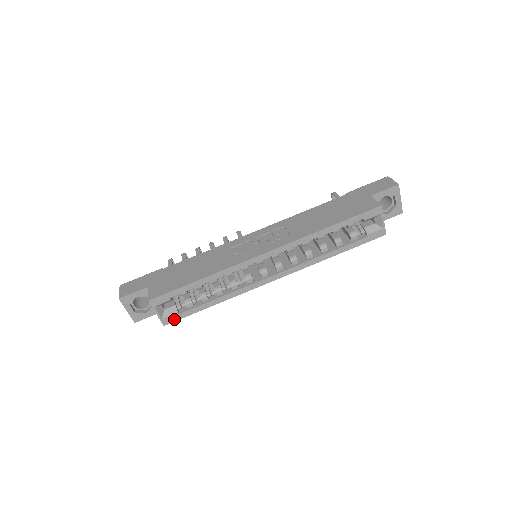
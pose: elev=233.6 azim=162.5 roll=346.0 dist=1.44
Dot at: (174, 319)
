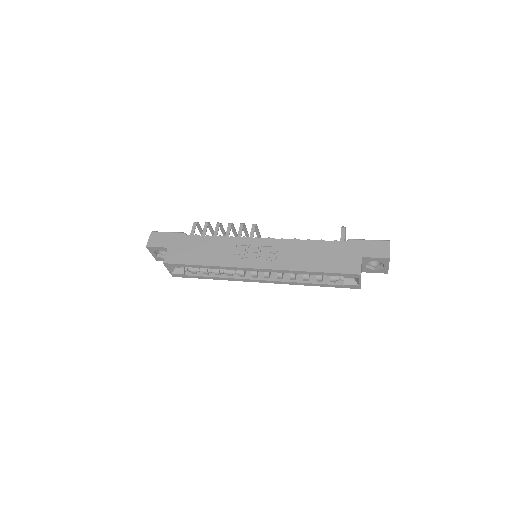
Dot at: (181, 276)
